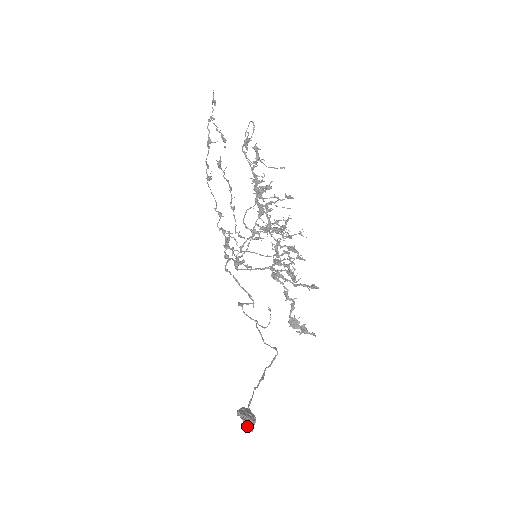
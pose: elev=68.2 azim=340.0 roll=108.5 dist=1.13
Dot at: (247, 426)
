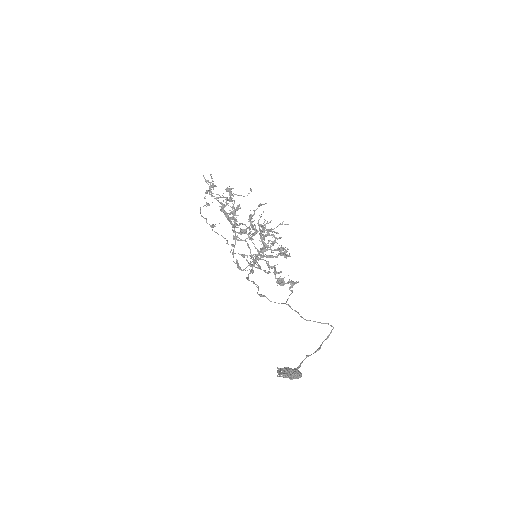
Dot at: (279, 373)
